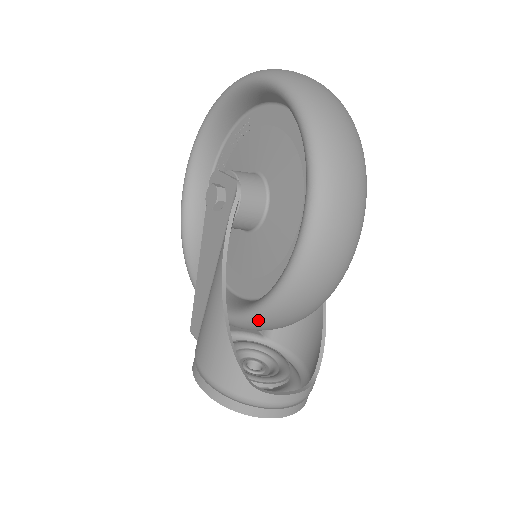
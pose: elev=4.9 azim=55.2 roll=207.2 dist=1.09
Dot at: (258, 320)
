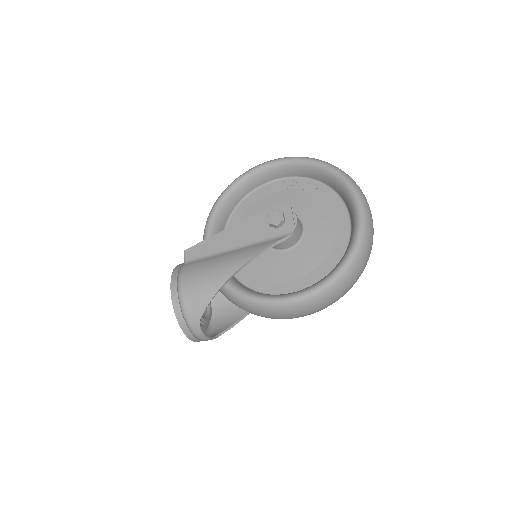
Dot at: (231, 295)
